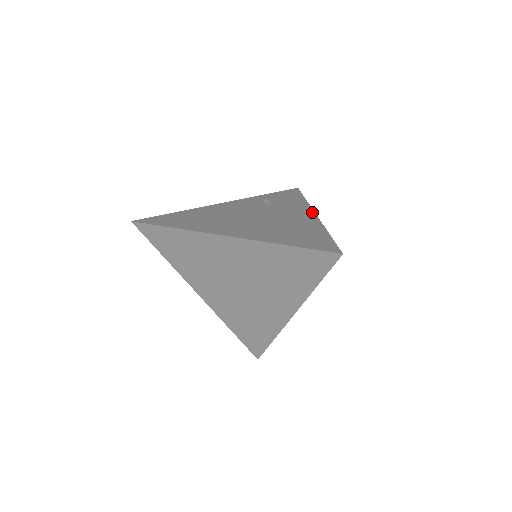
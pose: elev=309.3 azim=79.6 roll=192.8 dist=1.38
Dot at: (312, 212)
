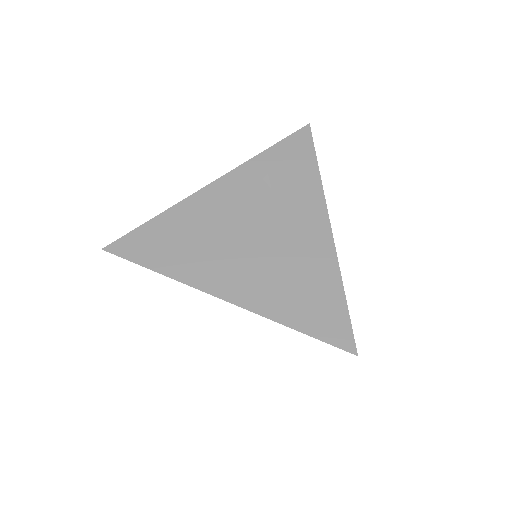
Dot at: (326, 220)
